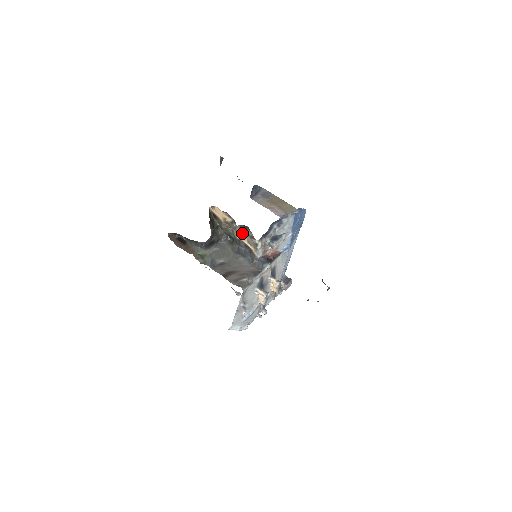
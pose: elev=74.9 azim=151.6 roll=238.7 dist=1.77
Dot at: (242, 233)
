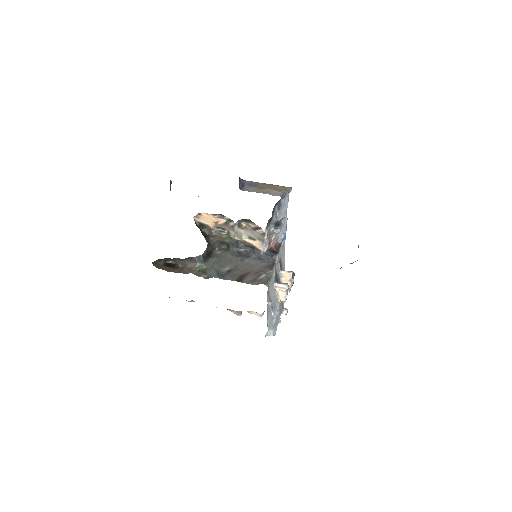
Dot at: (241, 230)
